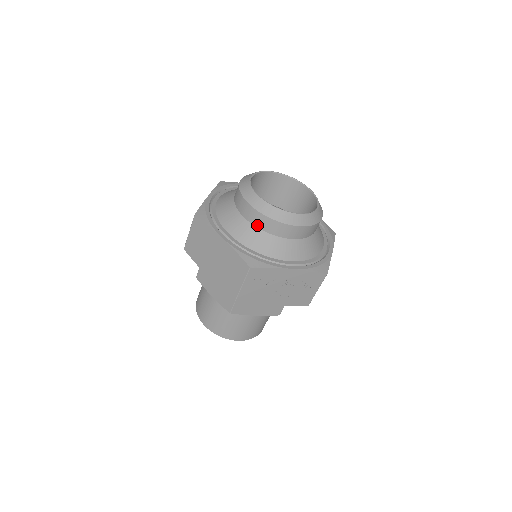
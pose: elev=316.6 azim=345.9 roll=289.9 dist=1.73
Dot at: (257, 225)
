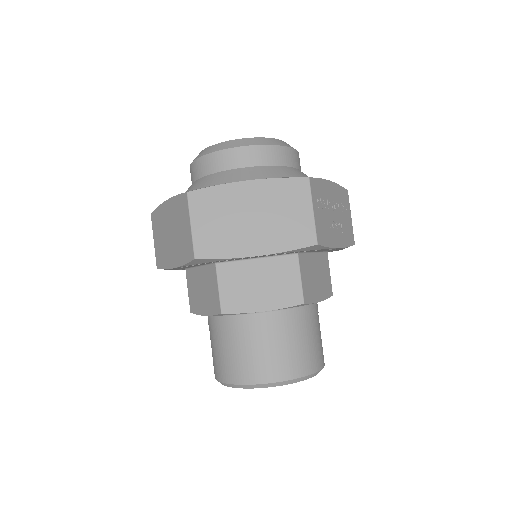
Dot at: (263, 163)
